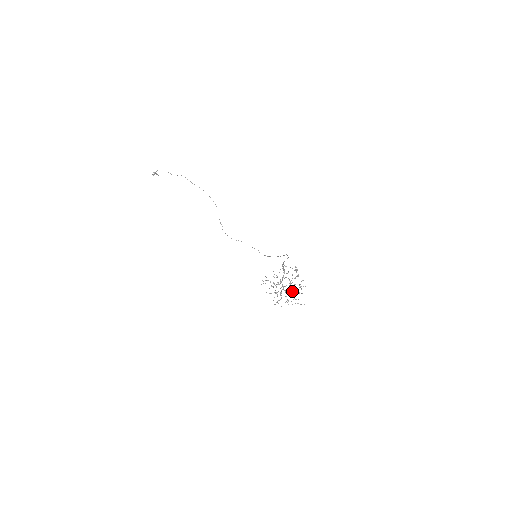
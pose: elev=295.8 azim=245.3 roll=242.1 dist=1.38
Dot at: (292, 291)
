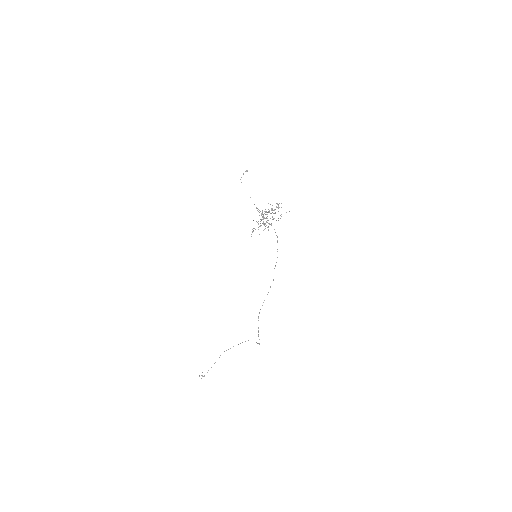
Dot at: occluded
